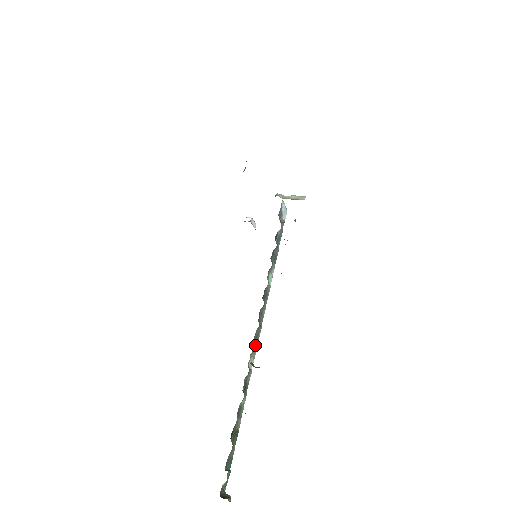
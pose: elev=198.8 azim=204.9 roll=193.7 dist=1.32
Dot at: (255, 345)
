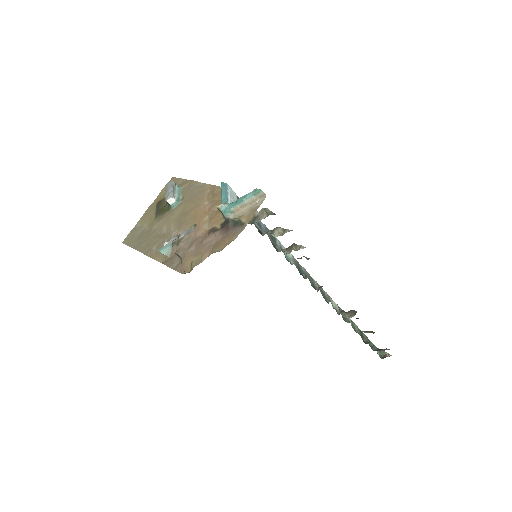
Dot at: (325, 295)
